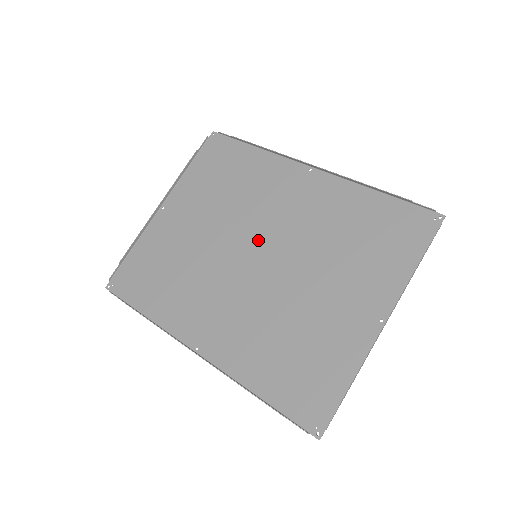
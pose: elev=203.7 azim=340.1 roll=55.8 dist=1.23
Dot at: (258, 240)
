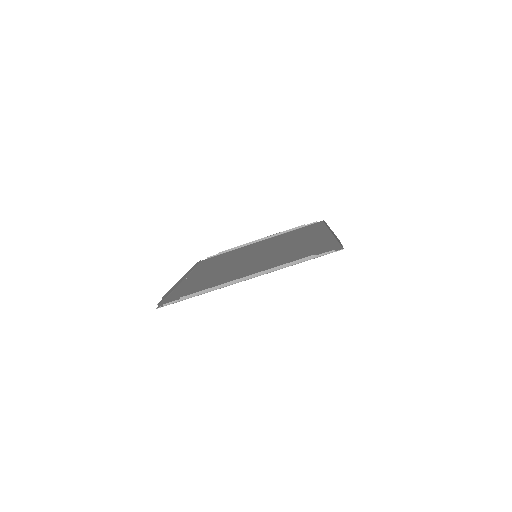
Dot at: (266, 251)
